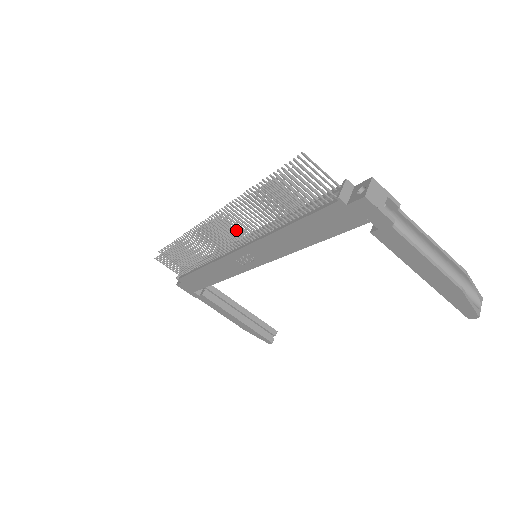
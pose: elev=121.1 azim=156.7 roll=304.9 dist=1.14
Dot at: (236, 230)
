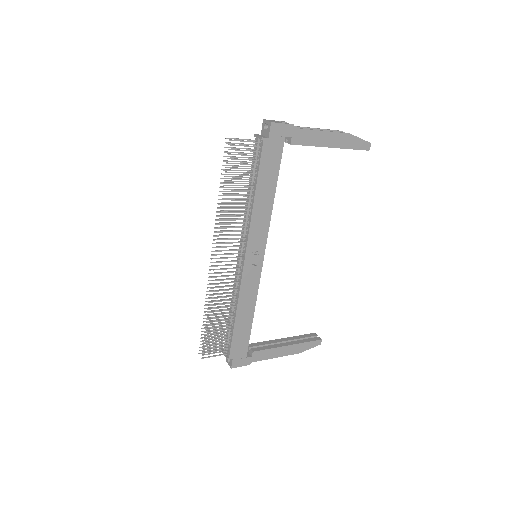
Dot at: (233, 242)
